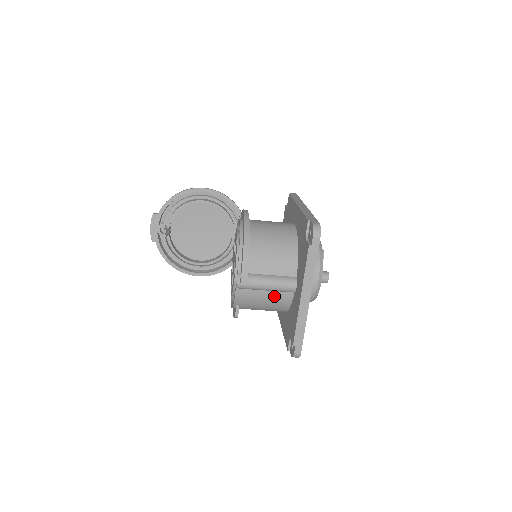
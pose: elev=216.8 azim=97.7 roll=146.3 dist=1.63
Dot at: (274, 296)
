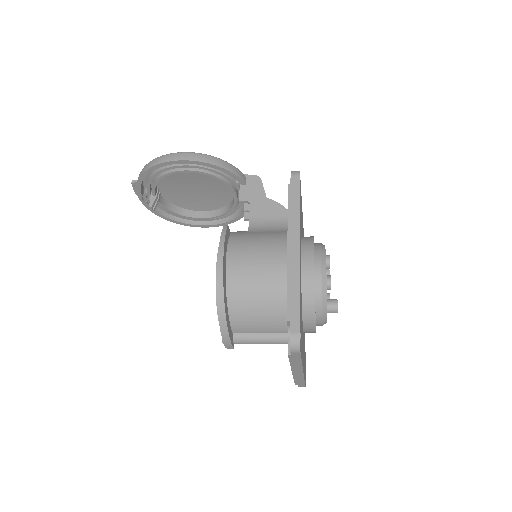
Dot at: occluded
